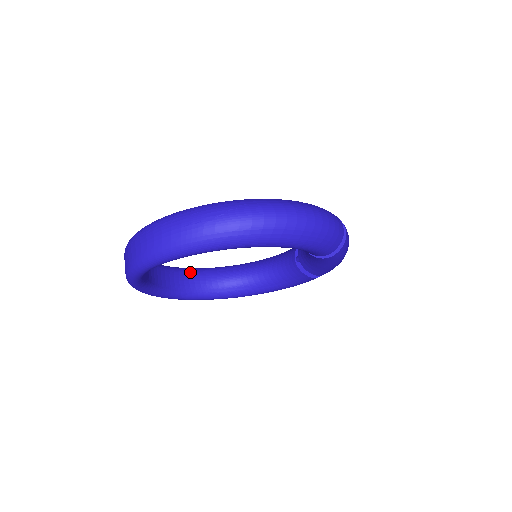
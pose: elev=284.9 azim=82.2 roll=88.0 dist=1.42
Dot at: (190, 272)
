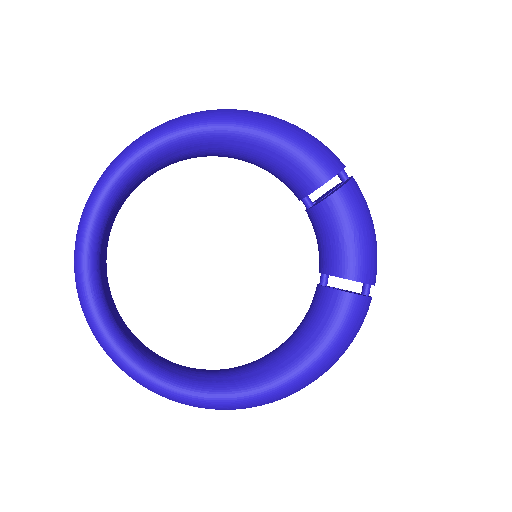
Dot at: occluded
